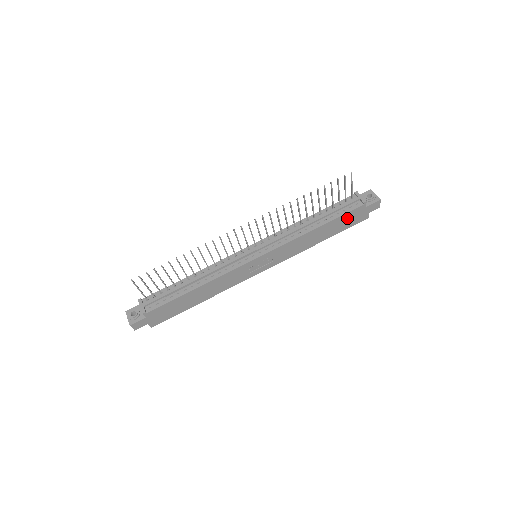
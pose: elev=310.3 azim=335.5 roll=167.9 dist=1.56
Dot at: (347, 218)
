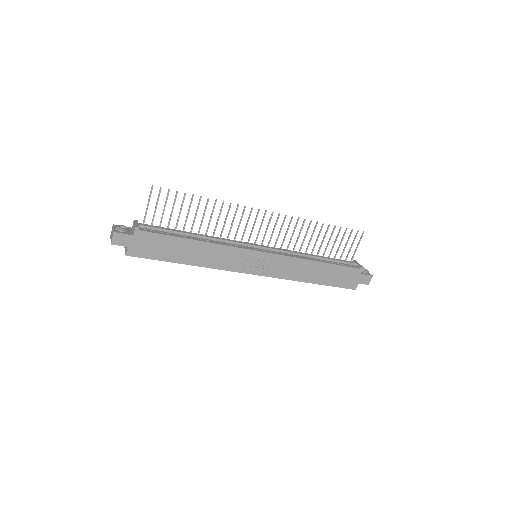
Dot at: (343, 273)
